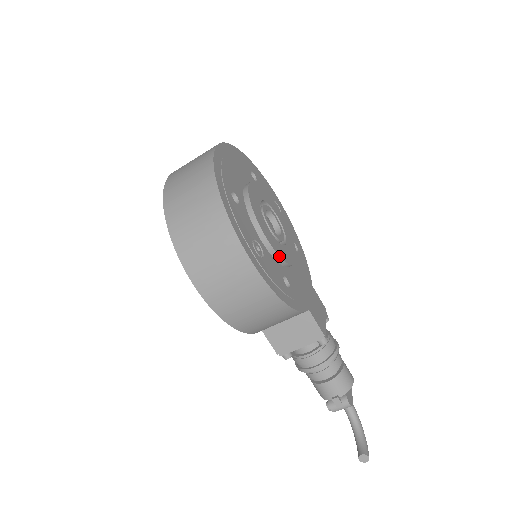
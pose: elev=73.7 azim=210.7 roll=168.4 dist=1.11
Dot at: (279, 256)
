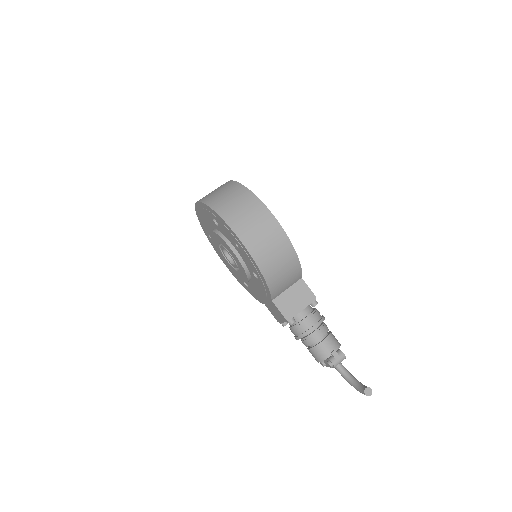
Dot at: occluded
